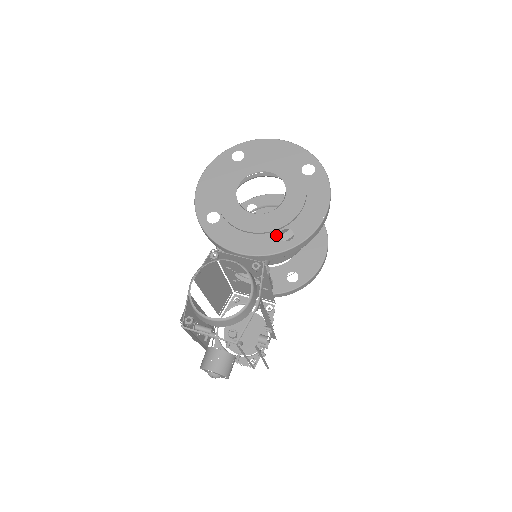
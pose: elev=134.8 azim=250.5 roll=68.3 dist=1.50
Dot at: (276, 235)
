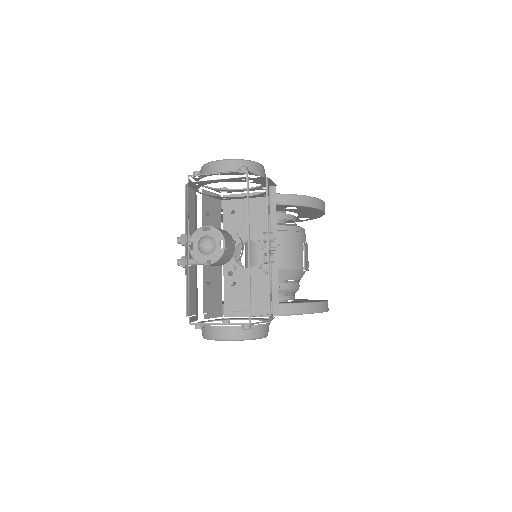
Dot at: occluded
